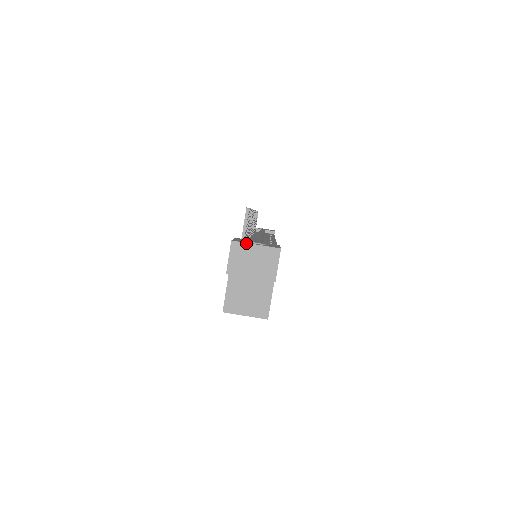
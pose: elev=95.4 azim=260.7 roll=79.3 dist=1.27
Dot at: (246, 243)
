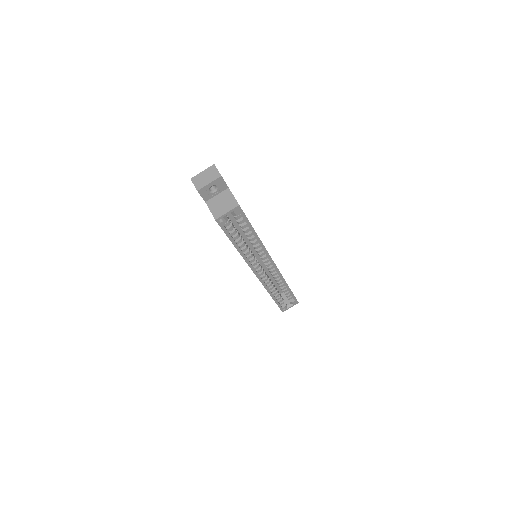
Dot at: (198, 174)
